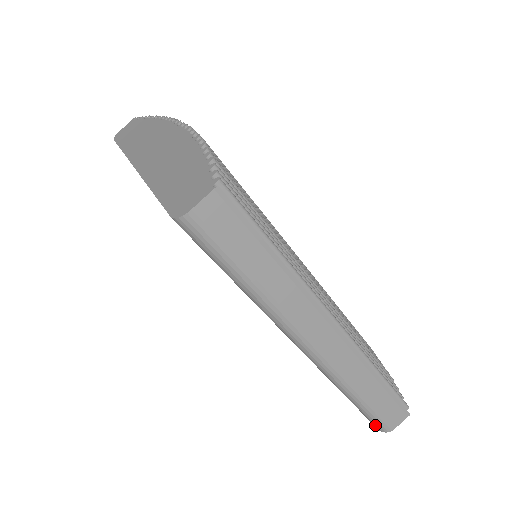
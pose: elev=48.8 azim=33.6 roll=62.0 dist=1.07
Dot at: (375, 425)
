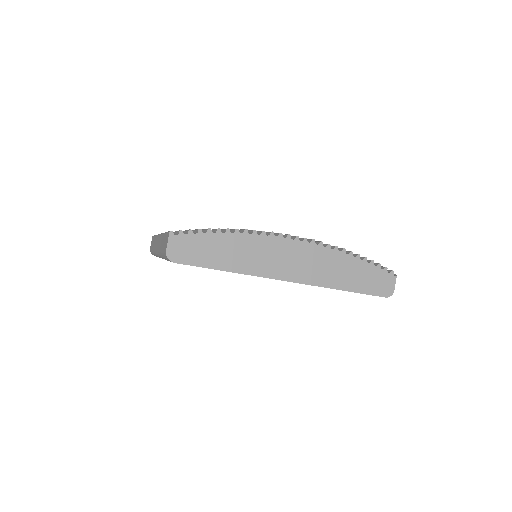
Dot at: occluded
